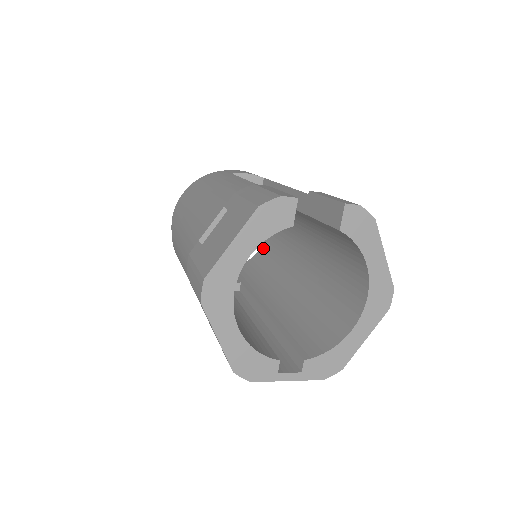
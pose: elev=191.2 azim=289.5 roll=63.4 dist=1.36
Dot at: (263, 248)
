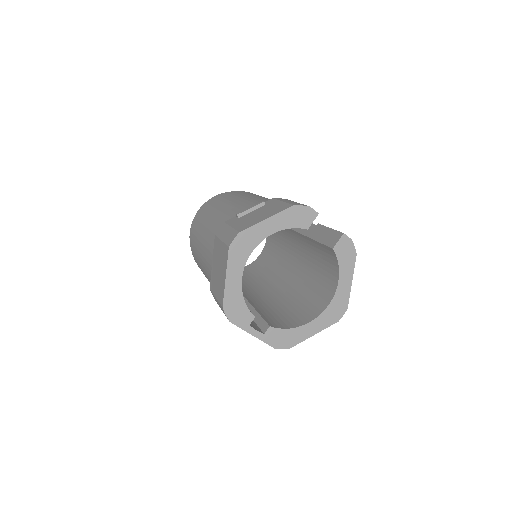
Dot at: (251, 265)
